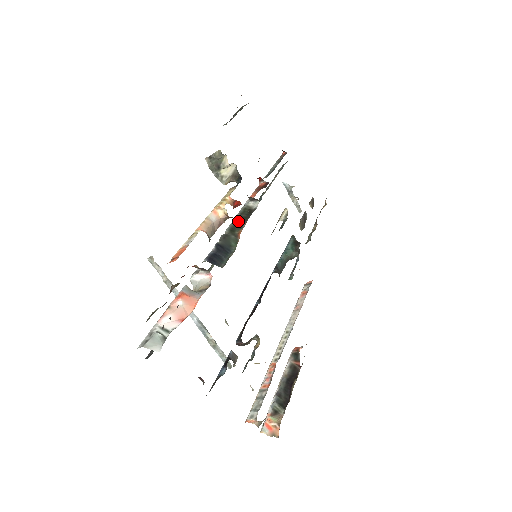
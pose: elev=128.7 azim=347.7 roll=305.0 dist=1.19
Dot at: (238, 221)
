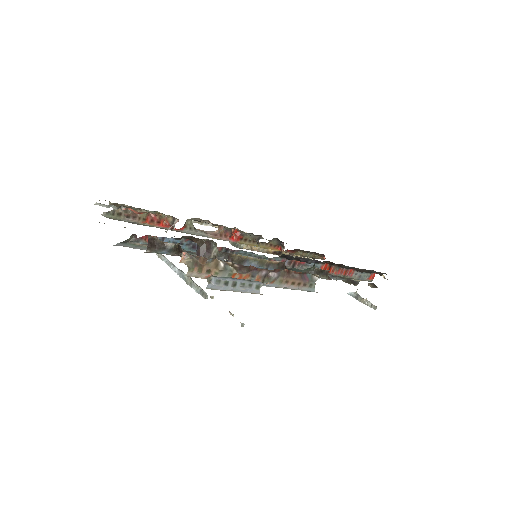
Dot at: occluded
